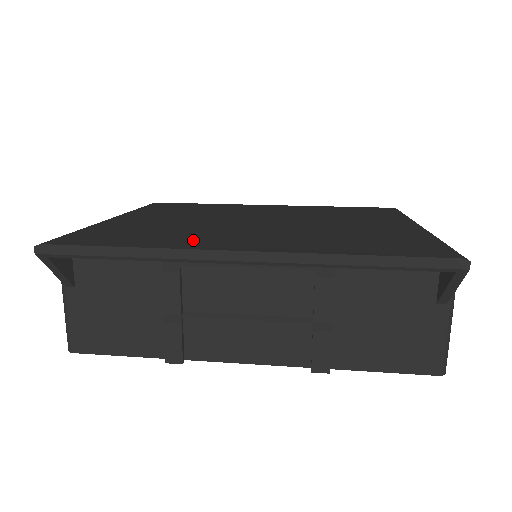
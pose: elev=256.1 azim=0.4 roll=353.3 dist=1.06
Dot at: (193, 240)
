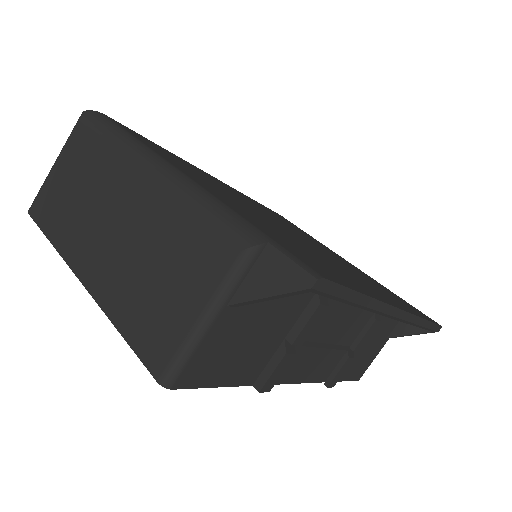
Dot at: (356, 281)
